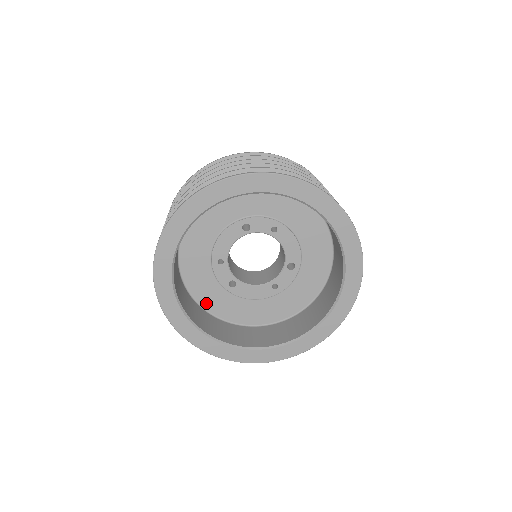
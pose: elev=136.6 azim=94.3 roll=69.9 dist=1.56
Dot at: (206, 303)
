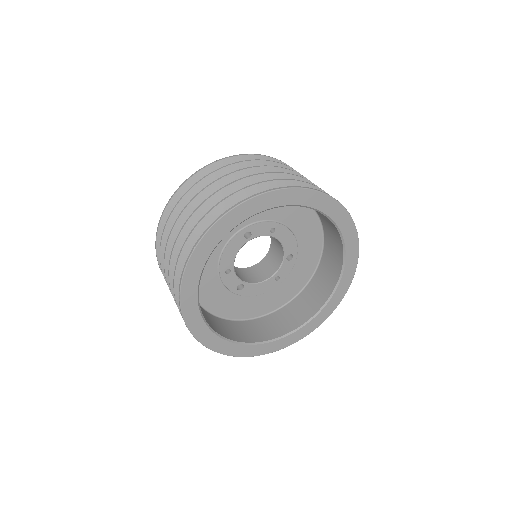
Dot at: (218, 310)
